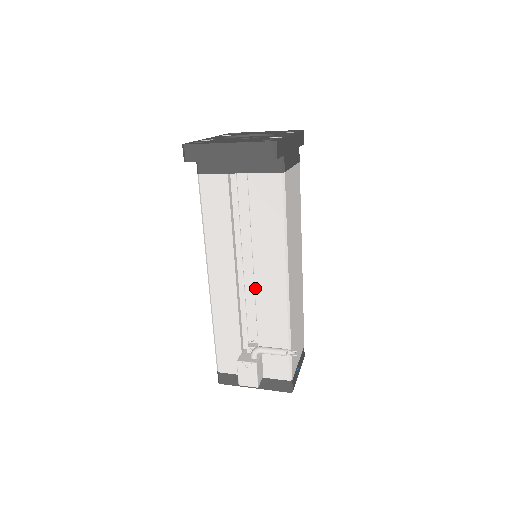
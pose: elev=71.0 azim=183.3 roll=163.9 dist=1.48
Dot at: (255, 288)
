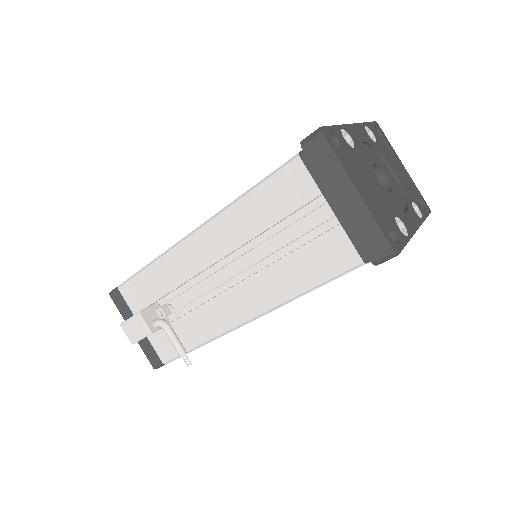
Dot at: (221, 285)
